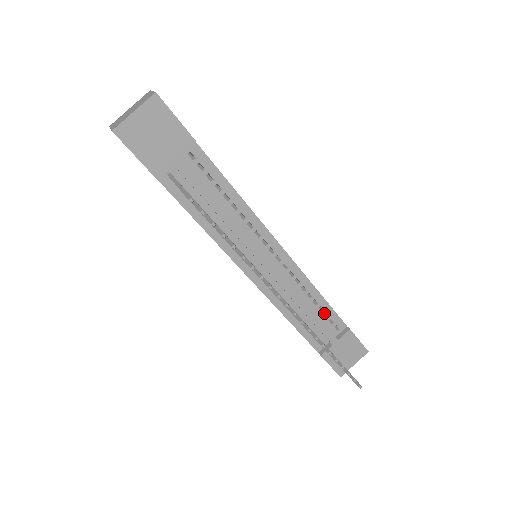
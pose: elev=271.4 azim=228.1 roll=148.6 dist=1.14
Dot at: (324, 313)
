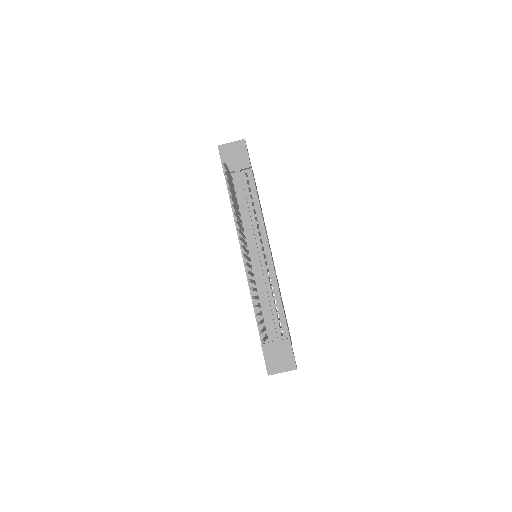
Dot at: occluded
